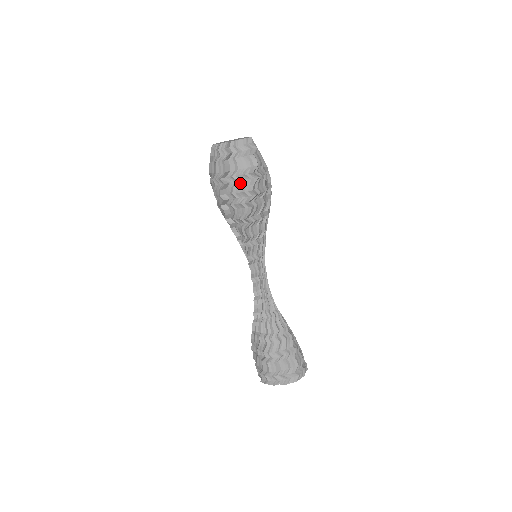
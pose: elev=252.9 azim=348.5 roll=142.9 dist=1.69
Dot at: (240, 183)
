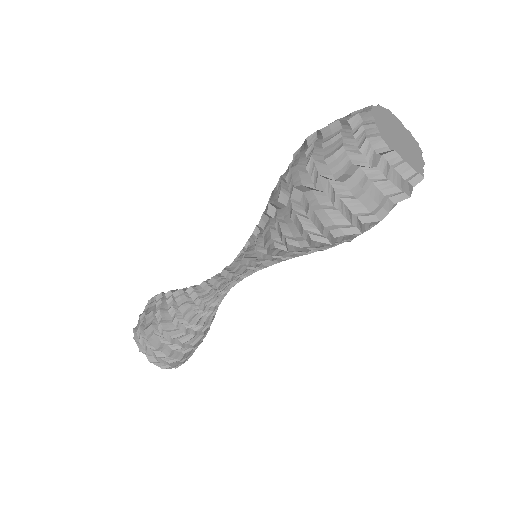
Dot at: (334, 211)
